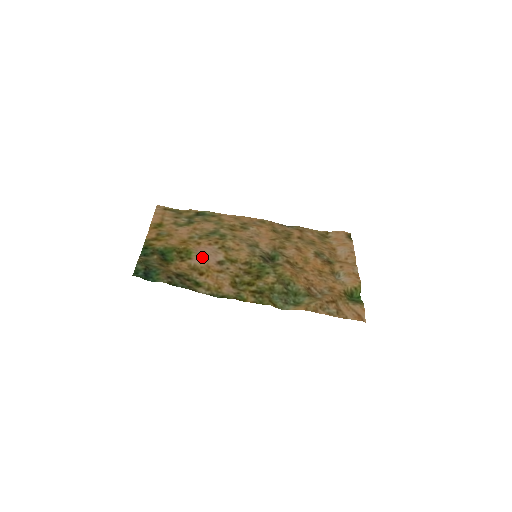
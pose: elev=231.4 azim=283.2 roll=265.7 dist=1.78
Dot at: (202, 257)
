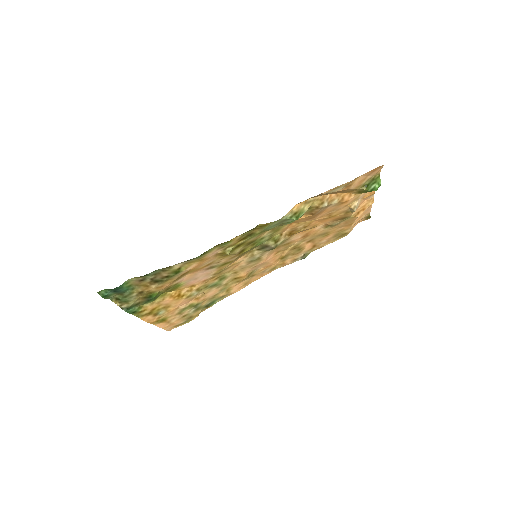
Dot at: (191, 278)
